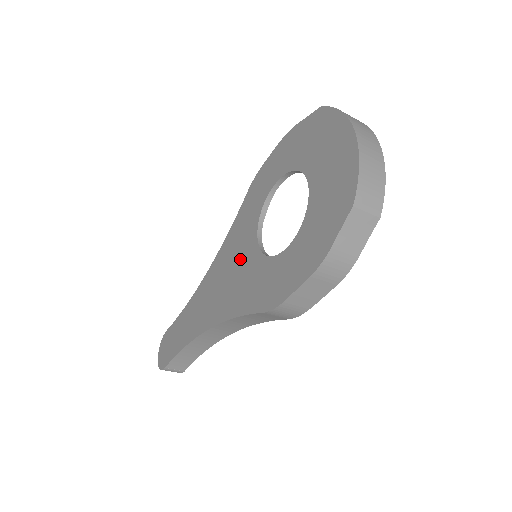
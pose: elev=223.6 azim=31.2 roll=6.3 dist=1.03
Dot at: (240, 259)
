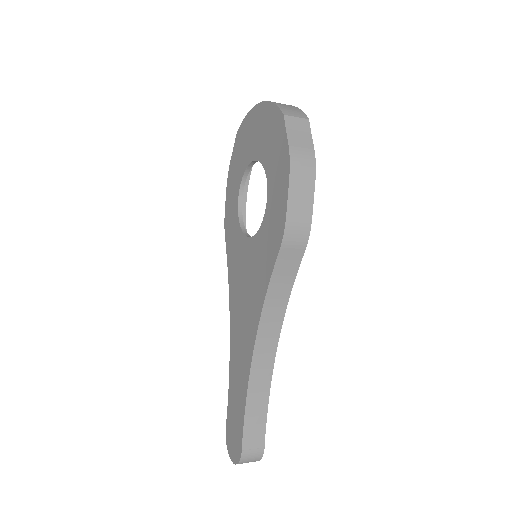
Dot at: (245, 267)
